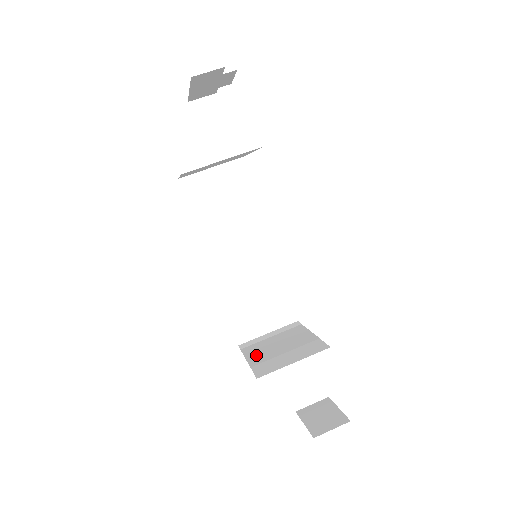
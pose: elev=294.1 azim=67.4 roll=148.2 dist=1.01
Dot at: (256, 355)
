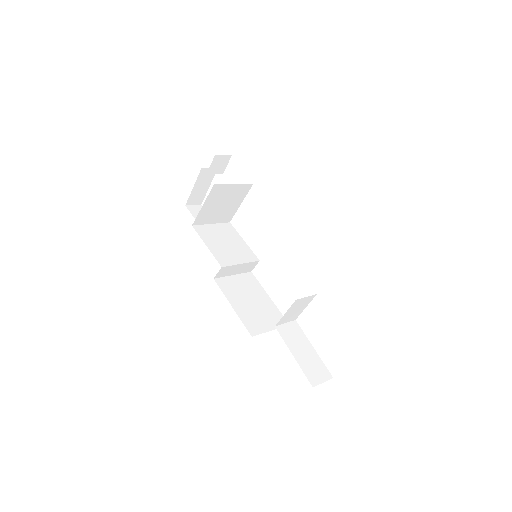
Dot at: occluded
